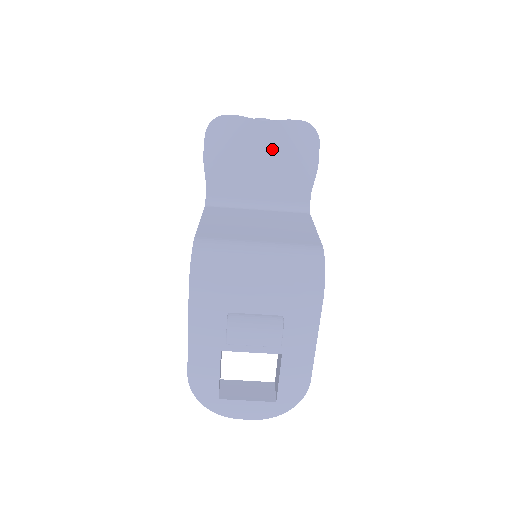
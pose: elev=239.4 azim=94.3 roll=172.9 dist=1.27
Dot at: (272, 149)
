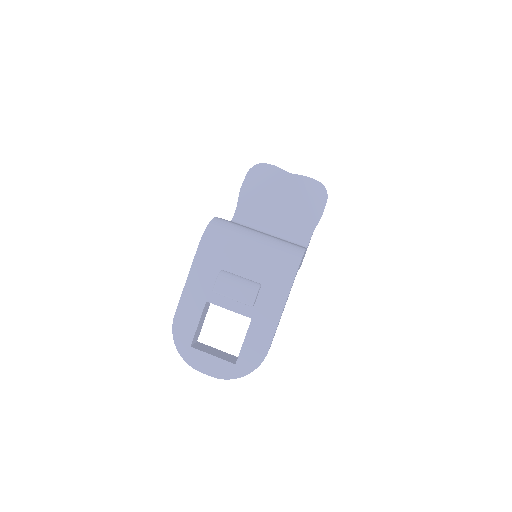
Dot at: (291, 194)
